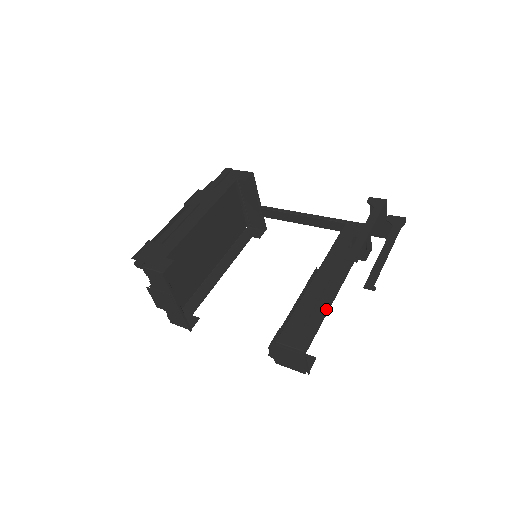
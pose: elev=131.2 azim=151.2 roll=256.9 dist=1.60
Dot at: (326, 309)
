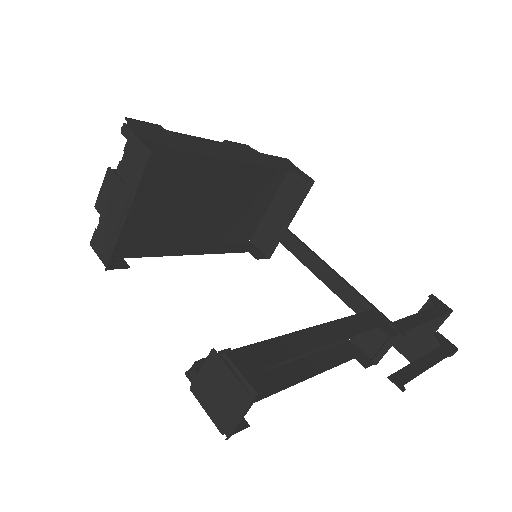
Dot at: (295, 380)
